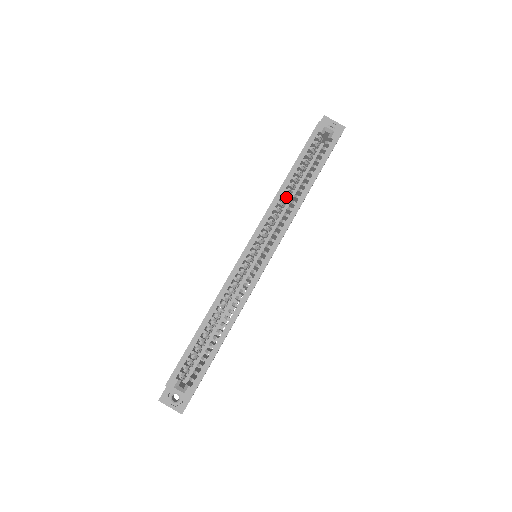
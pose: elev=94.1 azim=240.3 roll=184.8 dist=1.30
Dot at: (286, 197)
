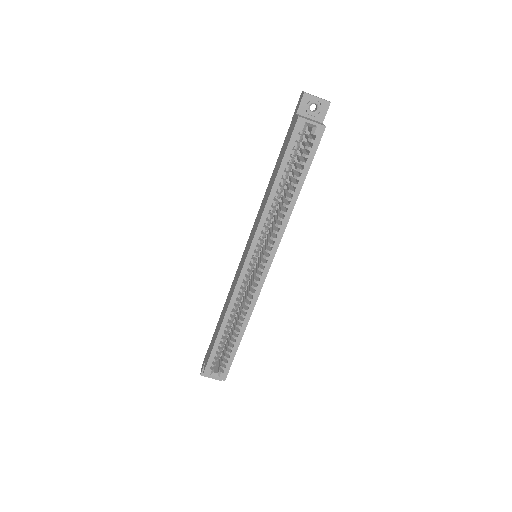
Dot at: (275, 205)
